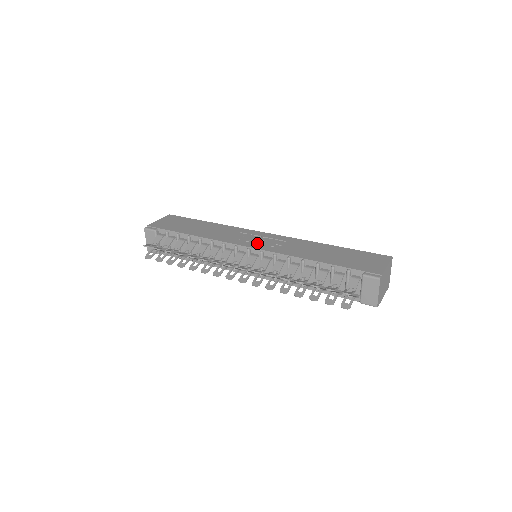
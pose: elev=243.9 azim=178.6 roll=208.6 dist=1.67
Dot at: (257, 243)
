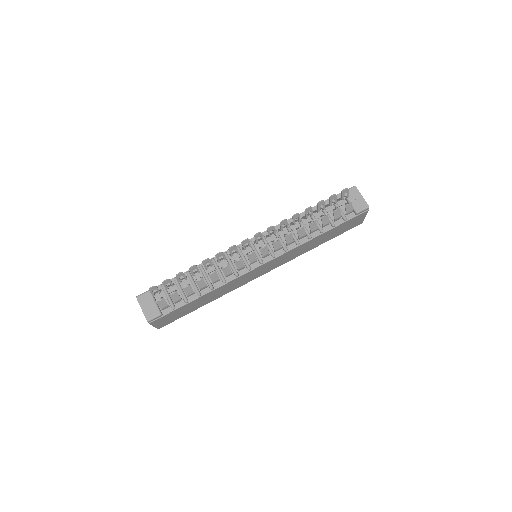
Dot at: occluded
